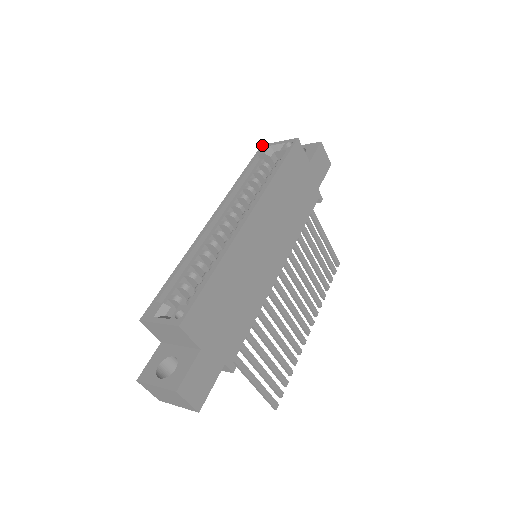
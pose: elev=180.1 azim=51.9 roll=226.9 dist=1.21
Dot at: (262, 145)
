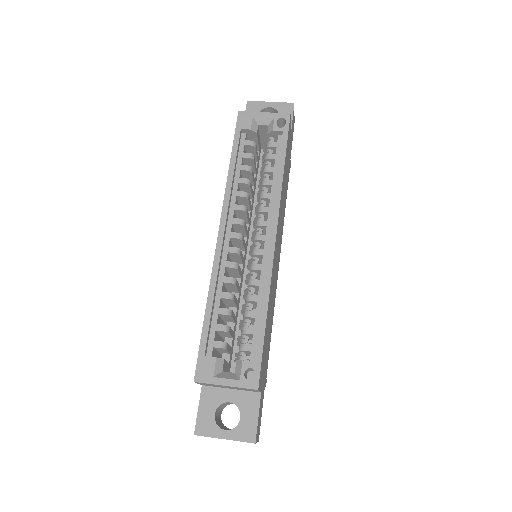
Dot at: (240, 112)
